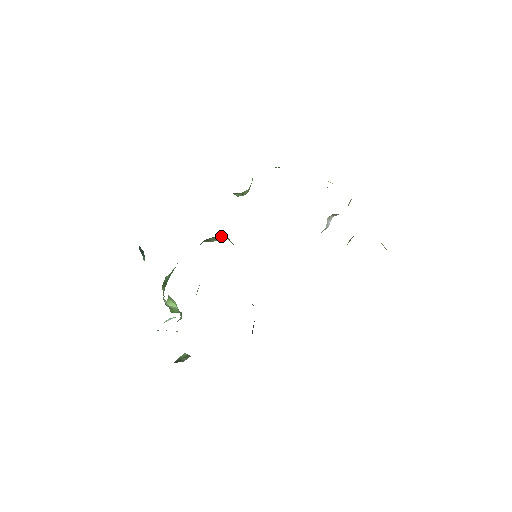
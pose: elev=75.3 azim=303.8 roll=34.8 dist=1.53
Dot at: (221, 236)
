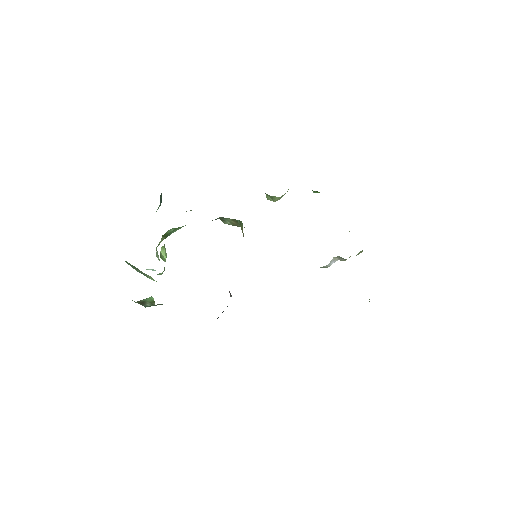
Dot at: (237, 221)
